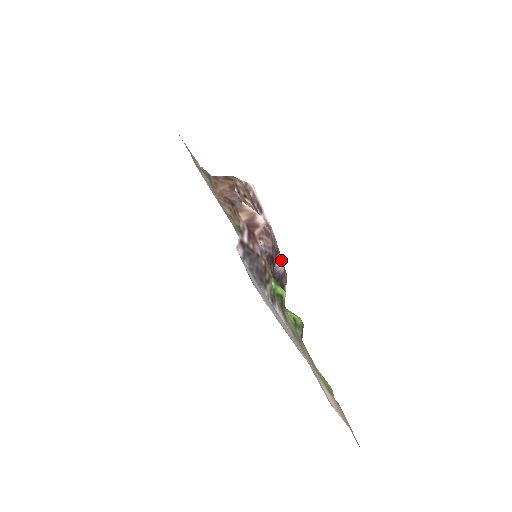
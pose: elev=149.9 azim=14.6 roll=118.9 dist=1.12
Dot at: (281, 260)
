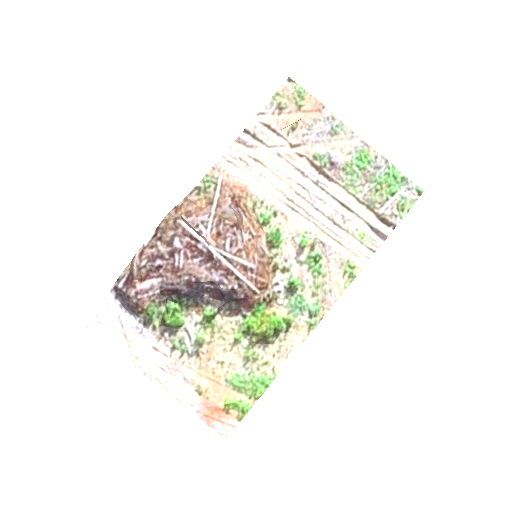
Dot at: (223, 282)
